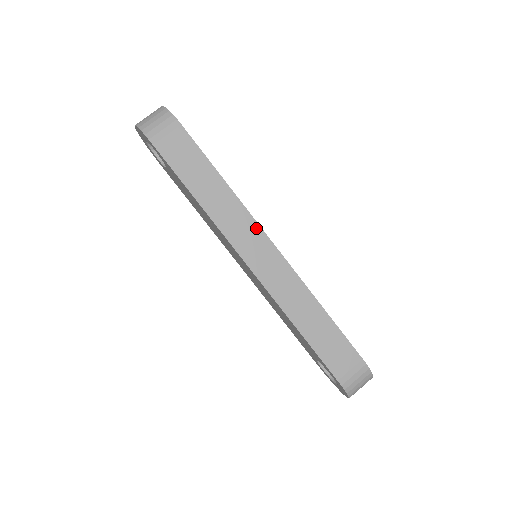
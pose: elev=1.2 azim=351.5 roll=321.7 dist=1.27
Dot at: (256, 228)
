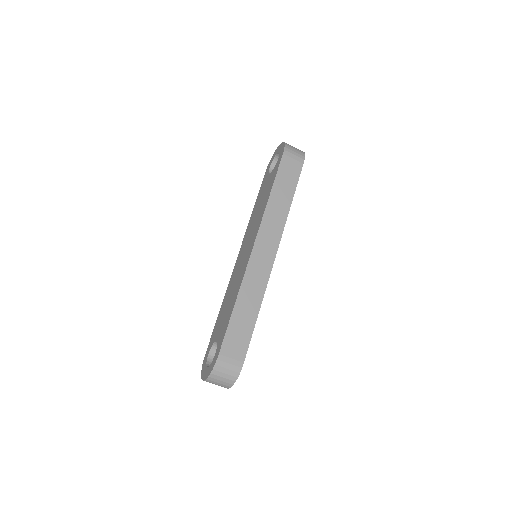
Dot at: (278, 238)
